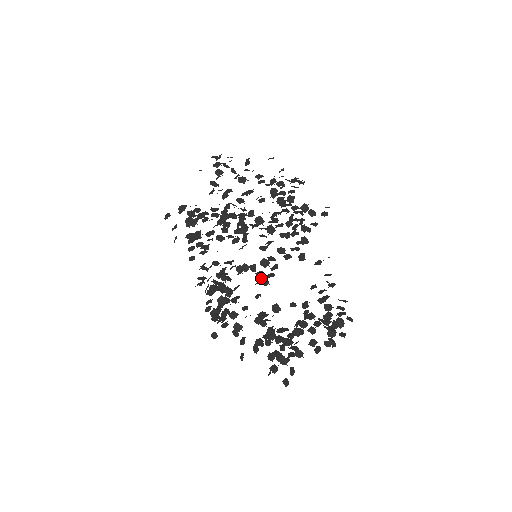
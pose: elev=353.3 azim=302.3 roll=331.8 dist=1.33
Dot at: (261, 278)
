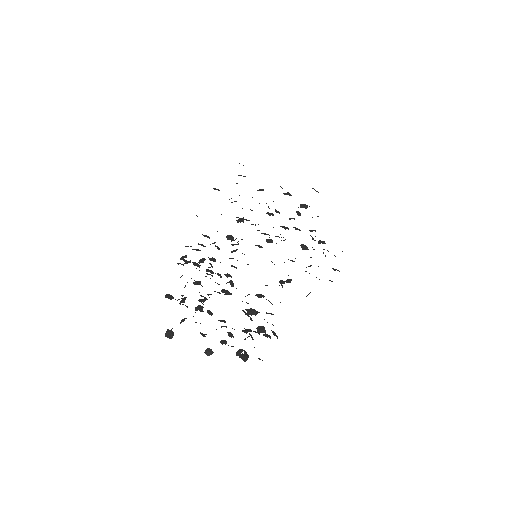
Dot at: occluded
